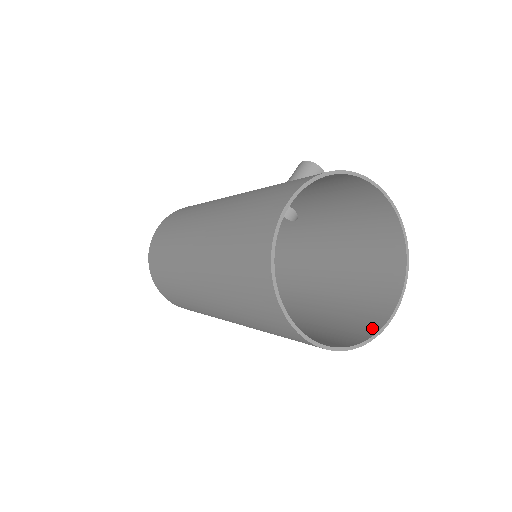
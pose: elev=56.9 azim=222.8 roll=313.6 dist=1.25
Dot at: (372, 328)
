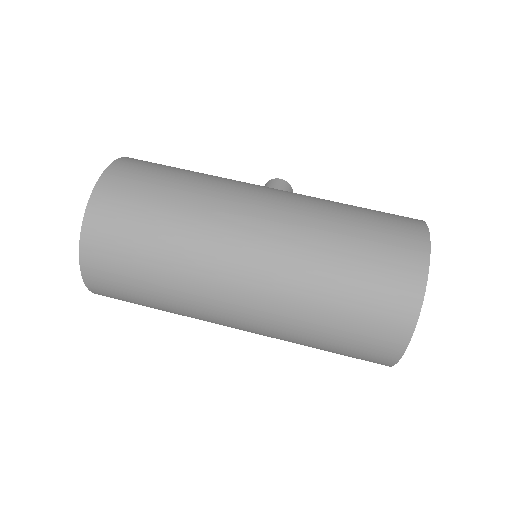
Dot at: occluded
